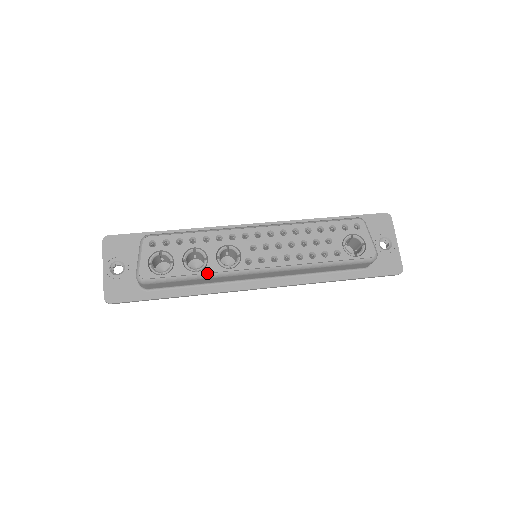
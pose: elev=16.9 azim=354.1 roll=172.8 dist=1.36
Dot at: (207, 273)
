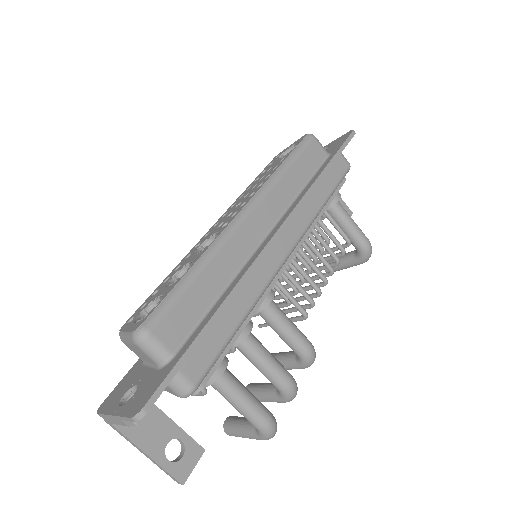
Dot at: (199, 260)
